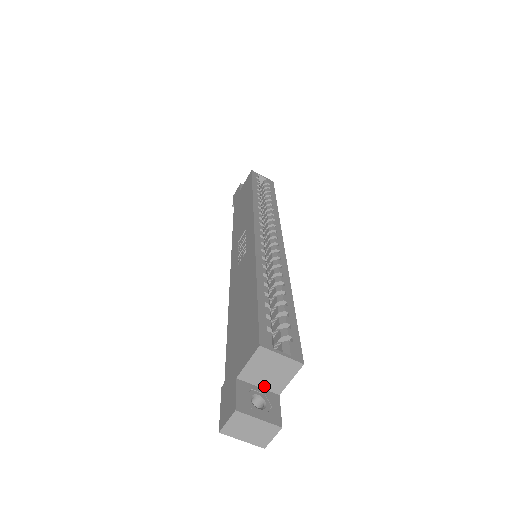
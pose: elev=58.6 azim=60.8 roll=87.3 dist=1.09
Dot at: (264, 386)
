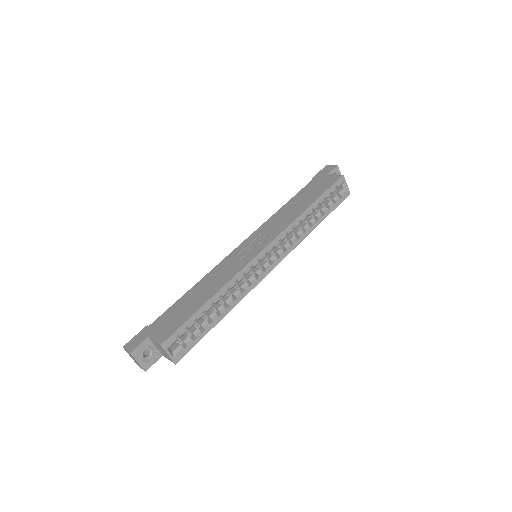
Dot at: (158, 349)
